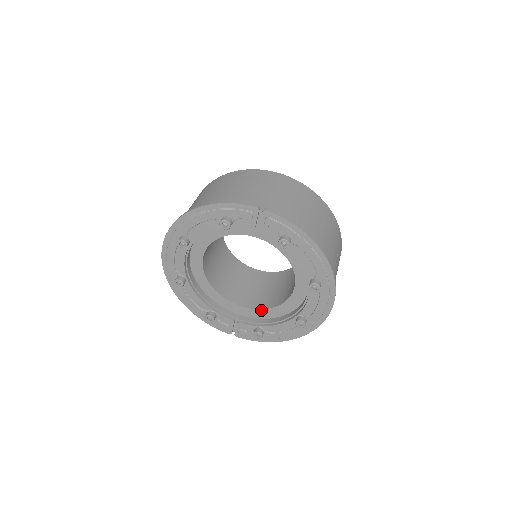
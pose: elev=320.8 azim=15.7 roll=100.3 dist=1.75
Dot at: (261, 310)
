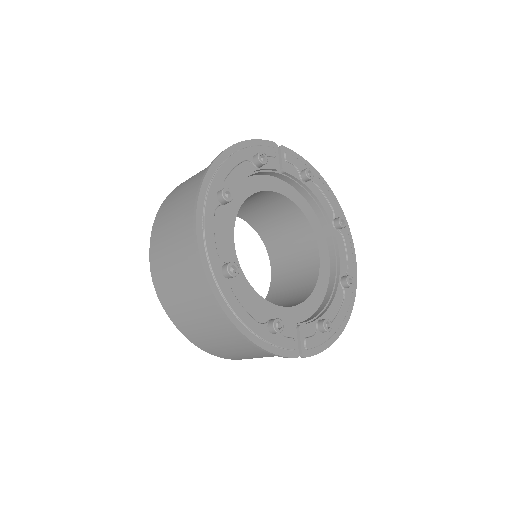
Dot at: (305, 303)
